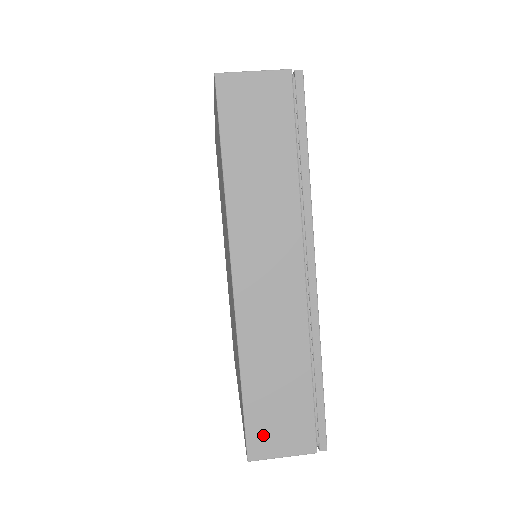
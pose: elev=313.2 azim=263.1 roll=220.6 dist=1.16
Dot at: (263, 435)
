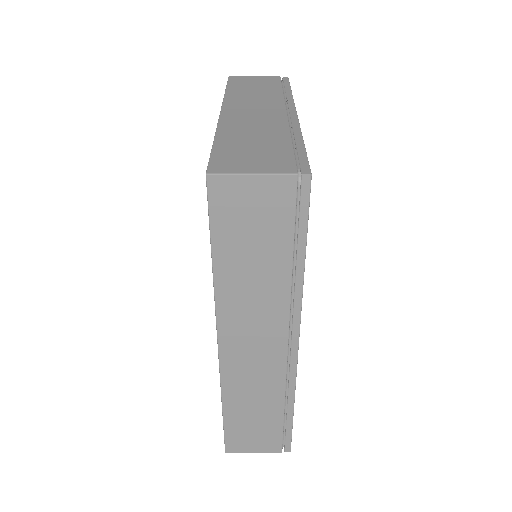
Dot at: (239, 441)
